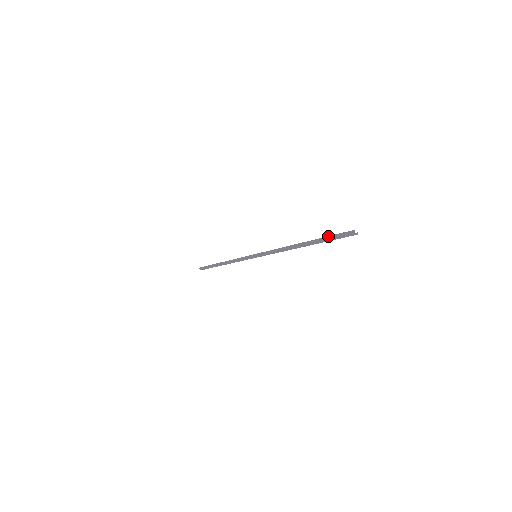
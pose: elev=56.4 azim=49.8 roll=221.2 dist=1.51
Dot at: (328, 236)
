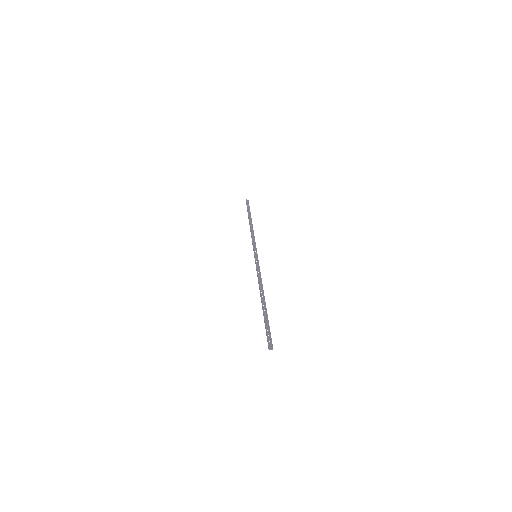
Dot at: (265, 325)
